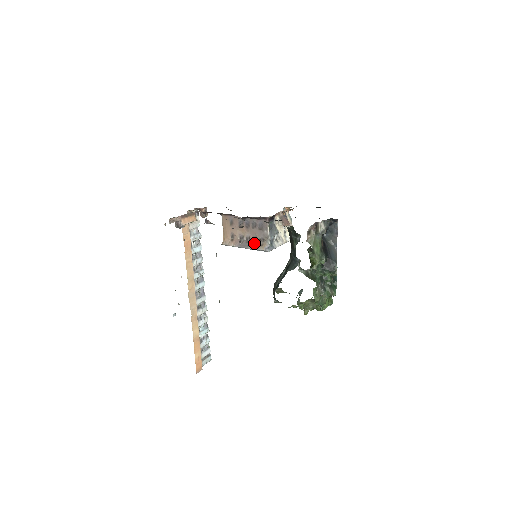
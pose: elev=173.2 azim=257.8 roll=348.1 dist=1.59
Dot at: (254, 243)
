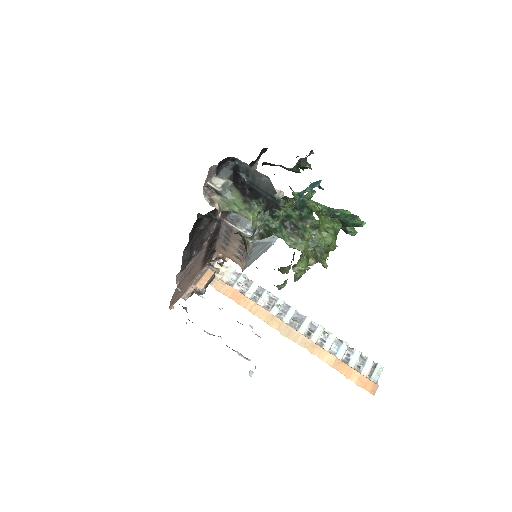
Dot at: occluded
